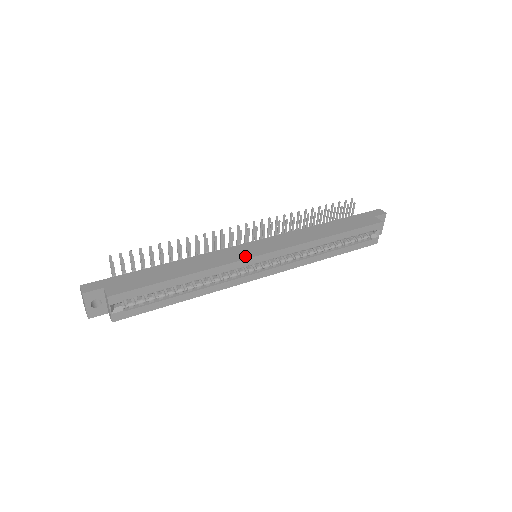
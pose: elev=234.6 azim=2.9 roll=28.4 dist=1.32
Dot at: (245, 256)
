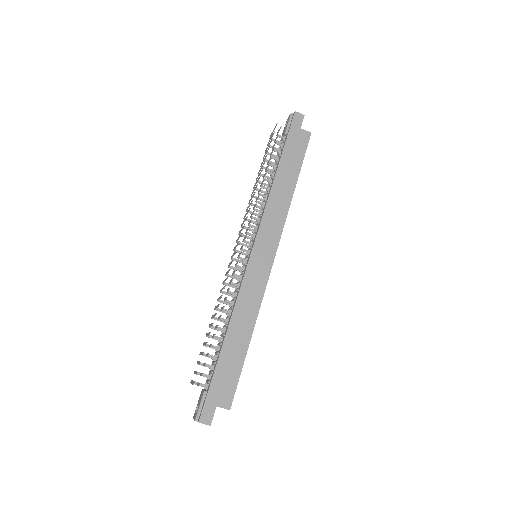
Dot at: (265, 275)
